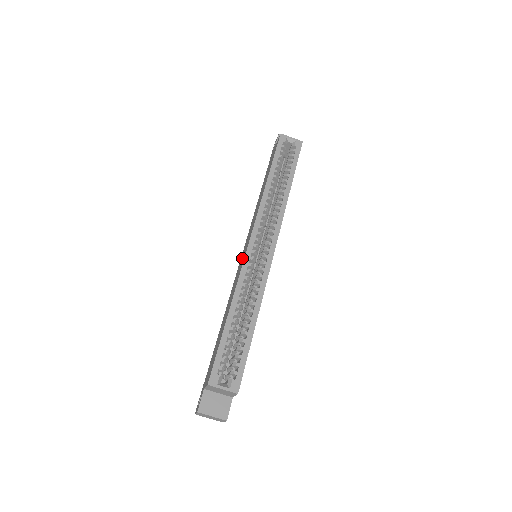
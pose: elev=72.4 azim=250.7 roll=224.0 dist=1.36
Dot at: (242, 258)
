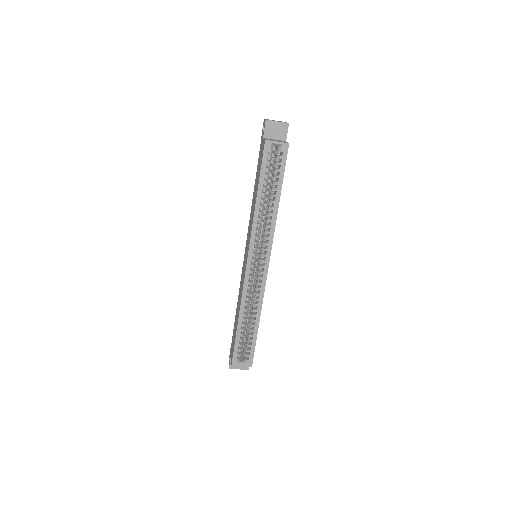
Dot at: (244, 266)
